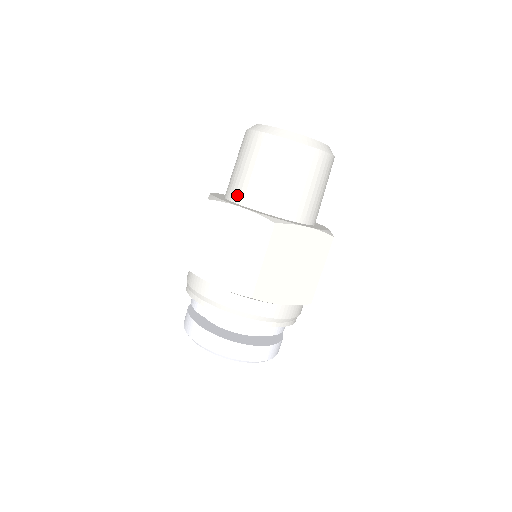
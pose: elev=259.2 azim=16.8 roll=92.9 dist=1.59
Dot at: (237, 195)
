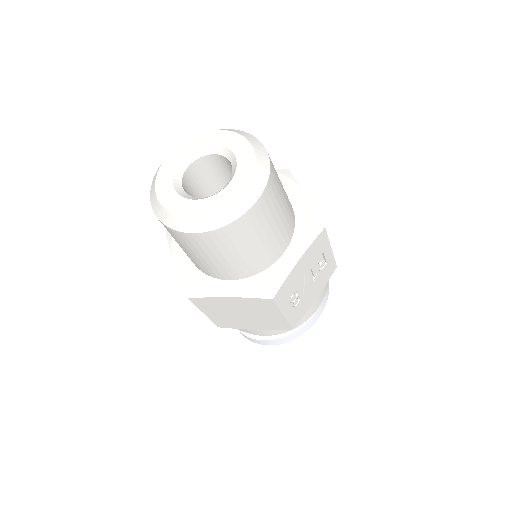
Dot at: occluded
